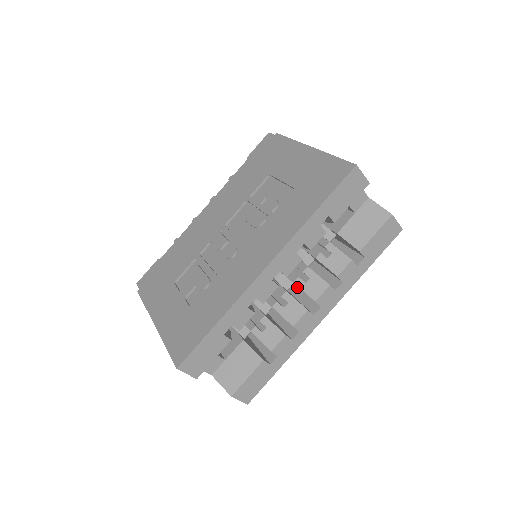
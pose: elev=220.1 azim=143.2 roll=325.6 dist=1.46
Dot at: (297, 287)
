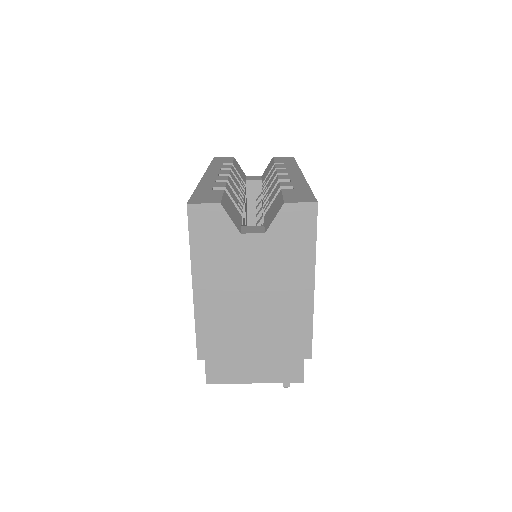
Dot at: occluded
